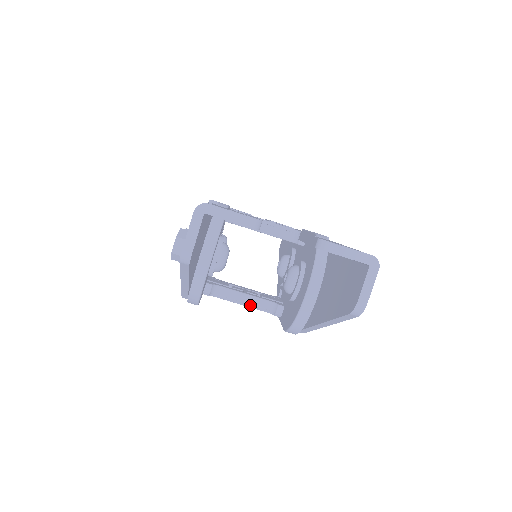
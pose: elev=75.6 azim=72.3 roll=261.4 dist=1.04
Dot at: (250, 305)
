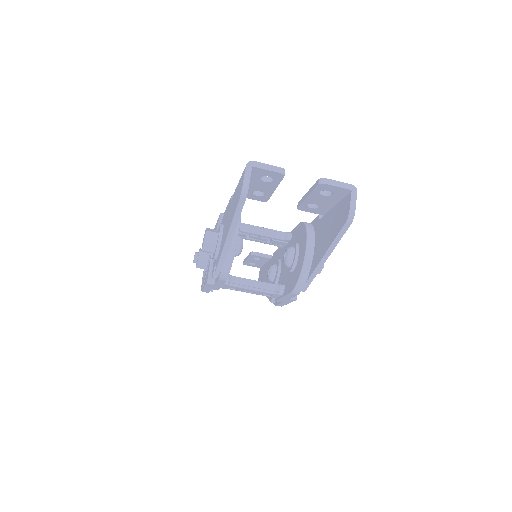
Dot at: (259, 289)
